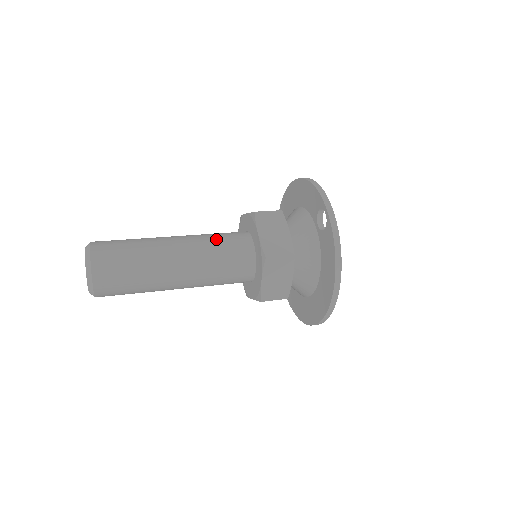
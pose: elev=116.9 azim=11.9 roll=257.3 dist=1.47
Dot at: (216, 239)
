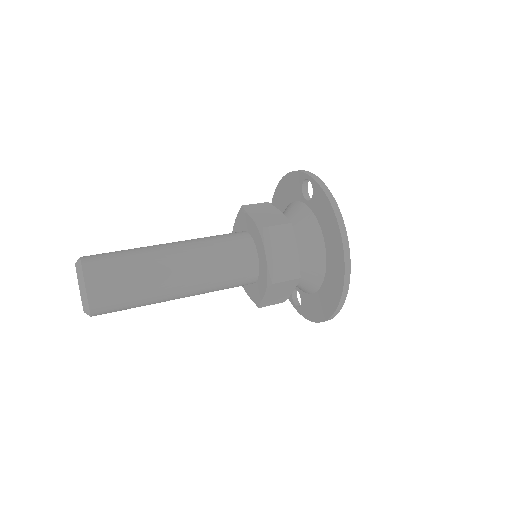
Dot at: (210, 236)
